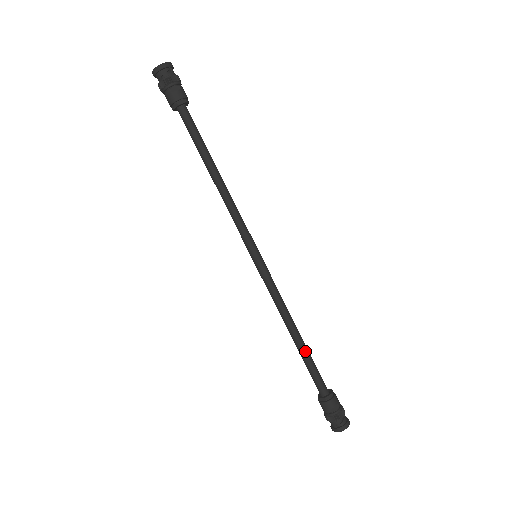
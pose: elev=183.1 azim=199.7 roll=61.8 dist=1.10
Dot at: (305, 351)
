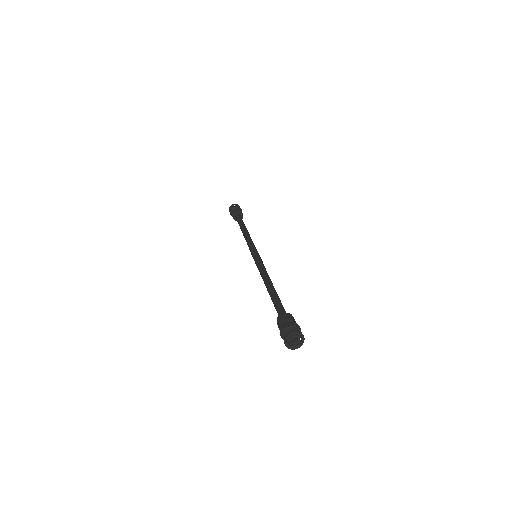
Dot at: (271, 293)
